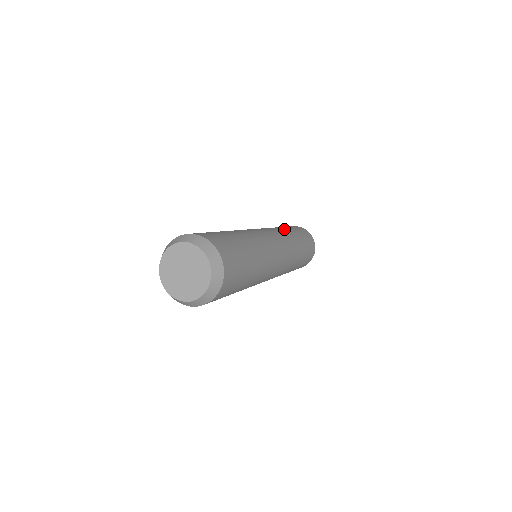
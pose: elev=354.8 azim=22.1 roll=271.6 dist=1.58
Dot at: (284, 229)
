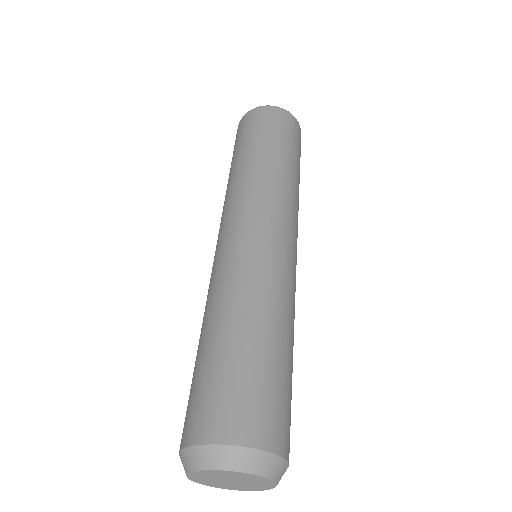
Dot at: (286, 173)
